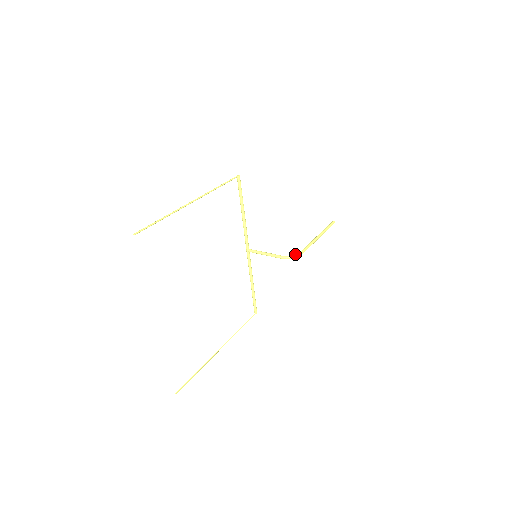
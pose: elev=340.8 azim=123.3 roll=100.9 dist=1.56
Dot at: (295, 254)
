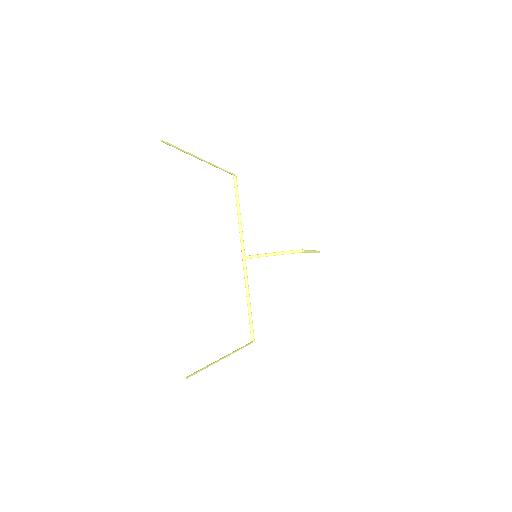
Dot at: occluded
